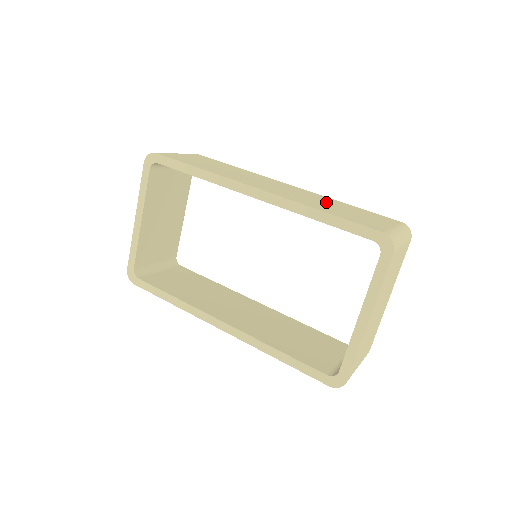
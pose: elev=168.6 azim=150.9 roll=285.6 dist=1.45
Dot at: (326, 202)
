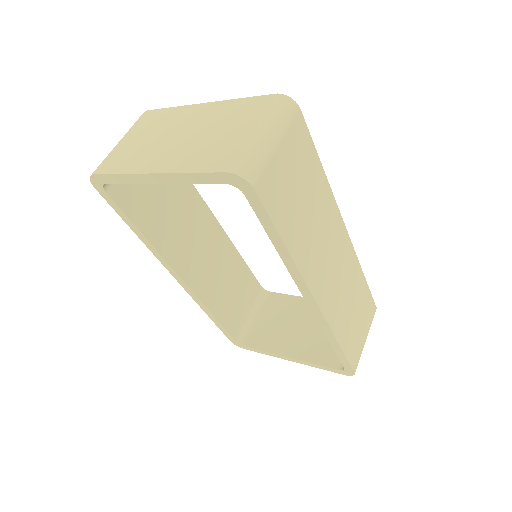
Dot at: (352, 294)
